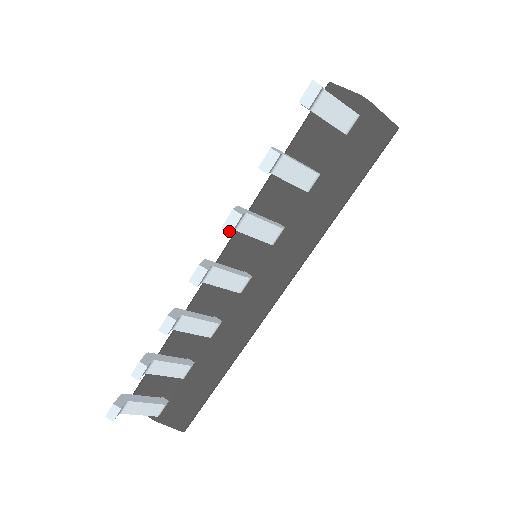
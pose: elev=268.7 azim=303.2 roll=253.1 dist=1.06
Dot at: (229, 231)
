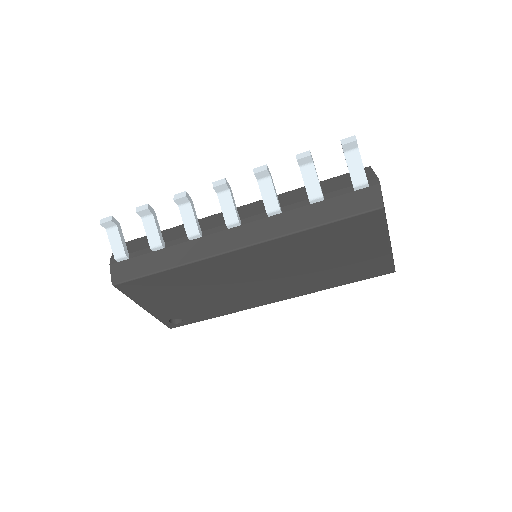
Dot at: (254, 172)
